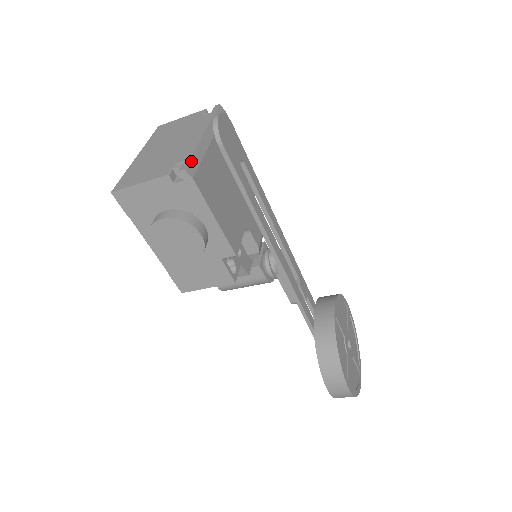
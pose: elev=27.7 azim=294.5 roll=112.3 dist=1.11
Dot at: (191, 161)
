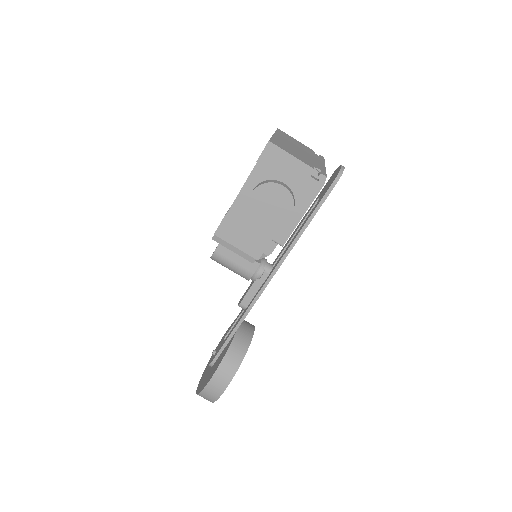
Dot at: occluded
